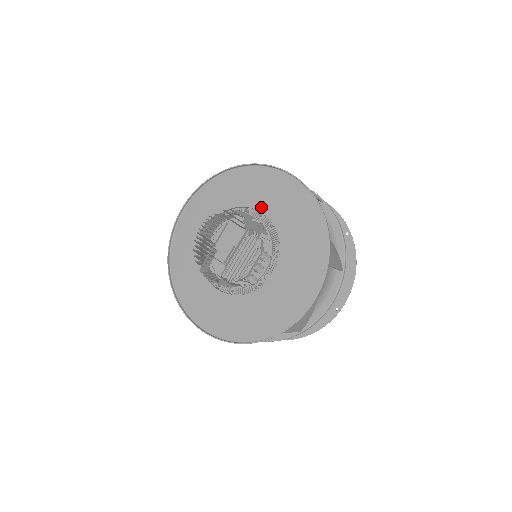
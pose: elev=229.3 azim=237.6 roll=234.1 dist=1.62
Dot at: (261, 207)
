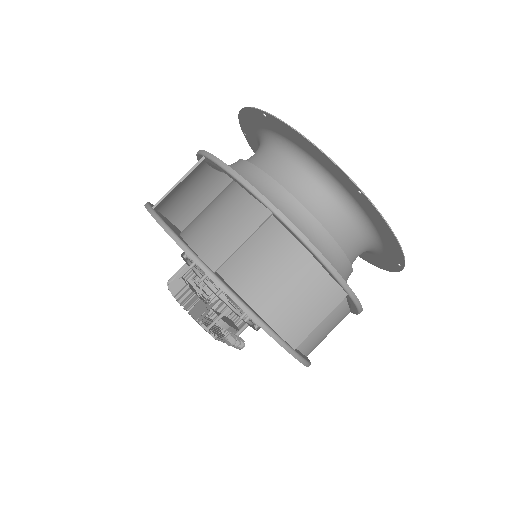
Dot at: occluded
